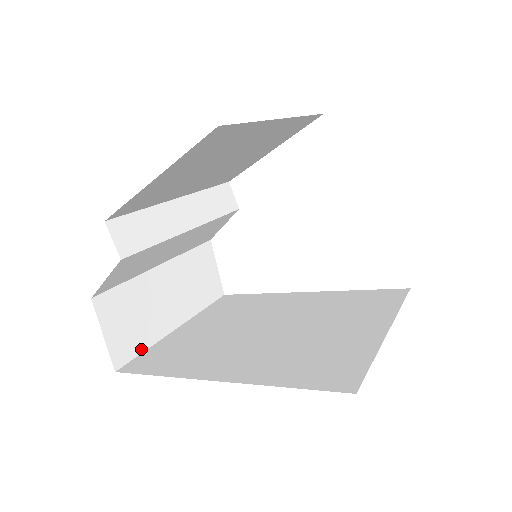
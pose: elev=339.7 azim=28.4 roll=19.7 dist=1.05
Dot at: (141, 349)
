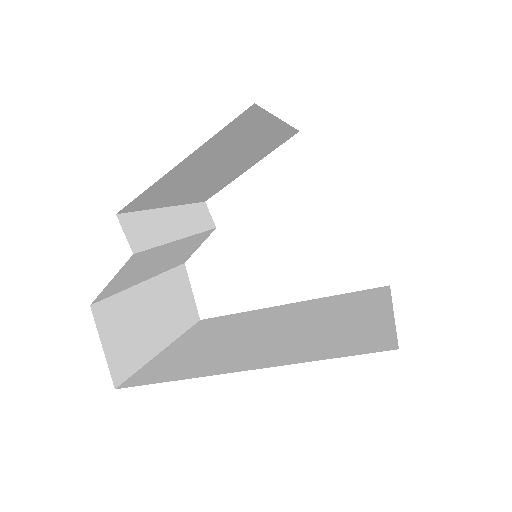
Dot at: (136, 367)
